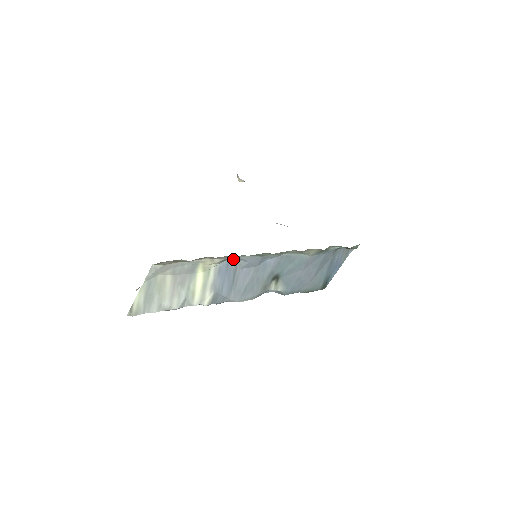
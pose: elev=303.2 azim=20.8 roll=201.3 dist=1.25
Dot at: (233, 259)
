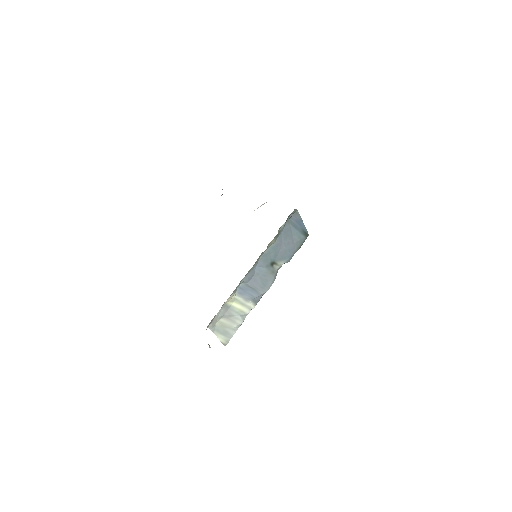
Dot at: (239, 284)
